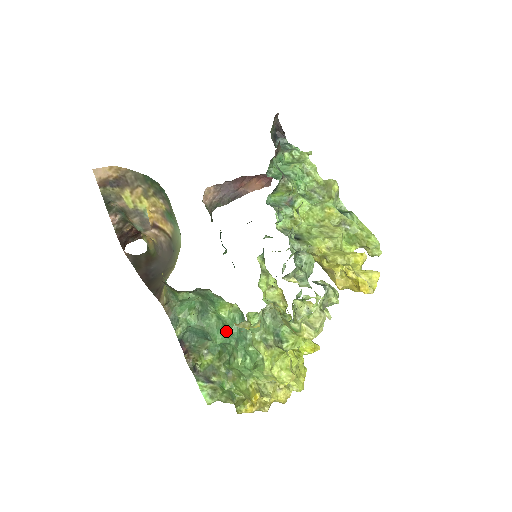
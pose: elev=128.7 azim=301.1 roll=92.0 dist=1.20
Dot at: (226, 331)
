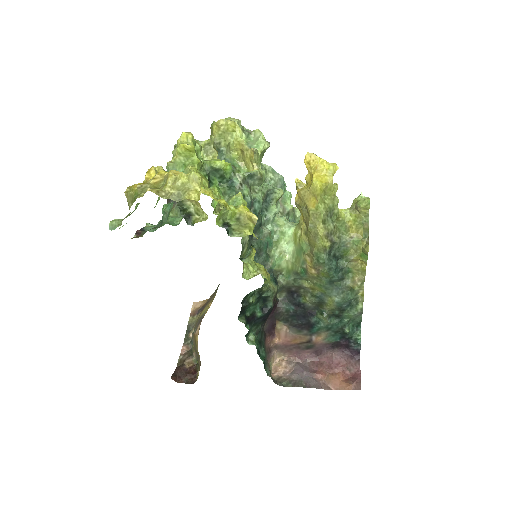
Dot at: occluded
